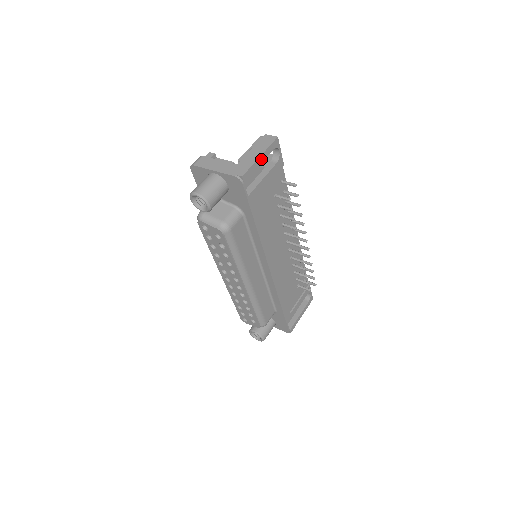
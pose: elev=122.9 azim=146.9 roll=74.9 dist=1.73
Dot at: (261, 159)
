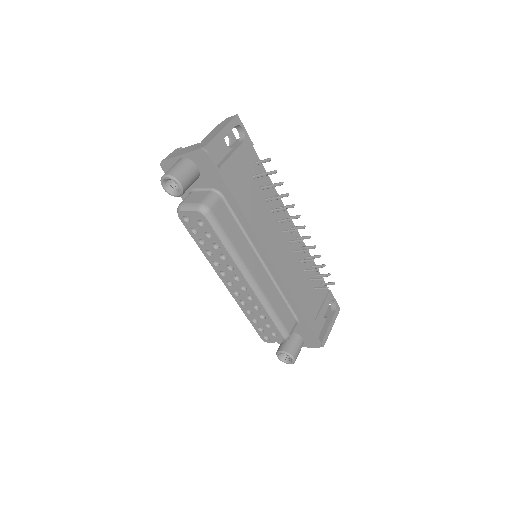
Dot at: (224, 133)
